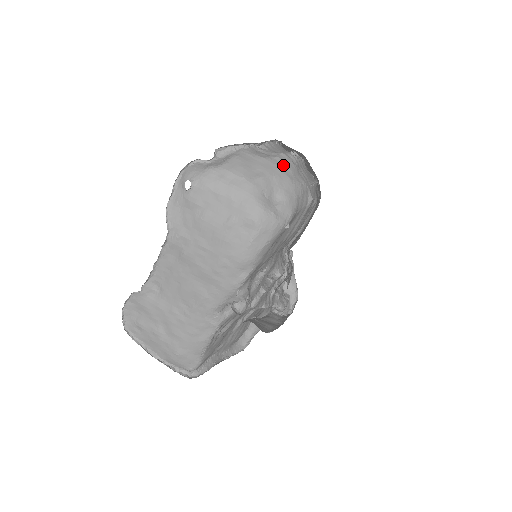
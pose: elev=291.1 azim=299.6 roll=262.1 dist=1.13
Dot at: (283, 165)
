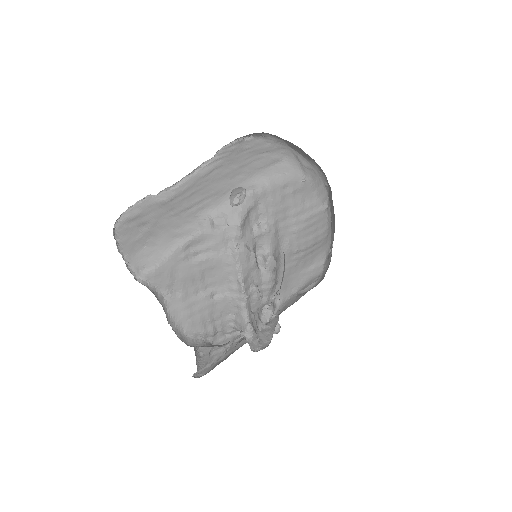
Dot at: occluded
